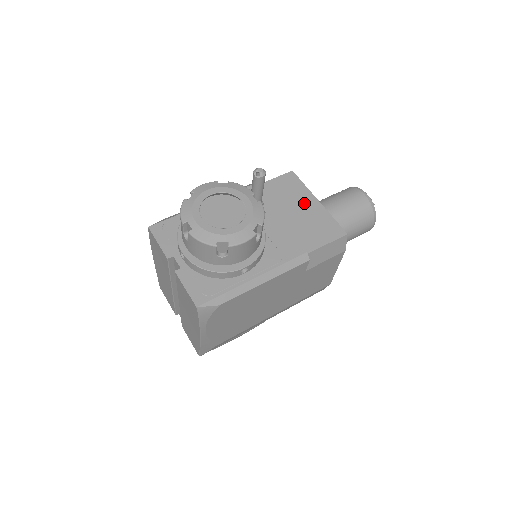
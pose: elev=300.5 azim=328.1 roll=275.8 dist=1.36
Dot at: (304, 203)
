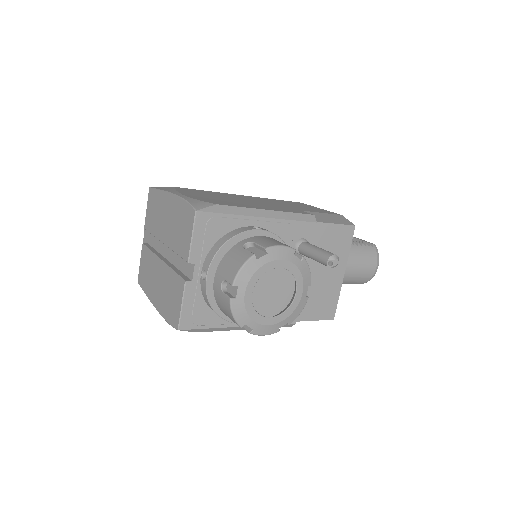
Dot at: (334, 269)
